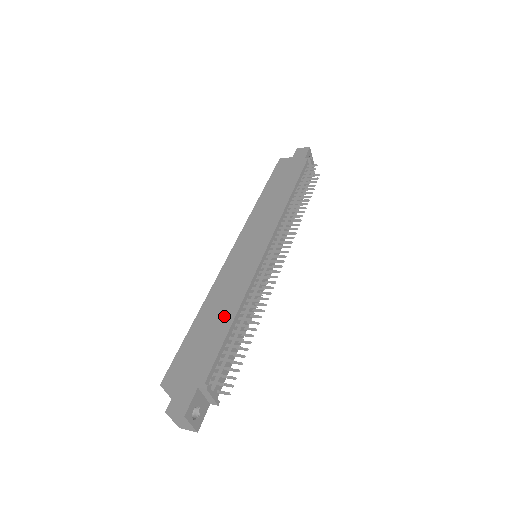
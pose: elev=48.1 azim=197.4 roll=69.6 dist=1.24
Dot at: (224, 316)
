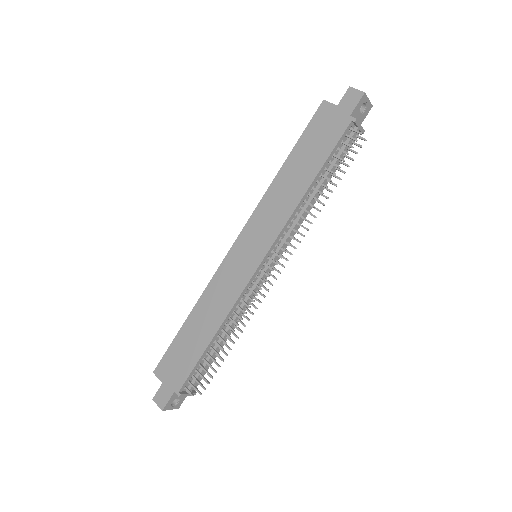
Dot at: (206, 331)
